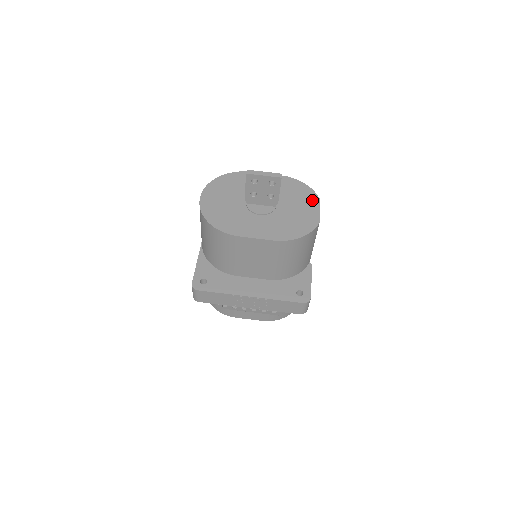
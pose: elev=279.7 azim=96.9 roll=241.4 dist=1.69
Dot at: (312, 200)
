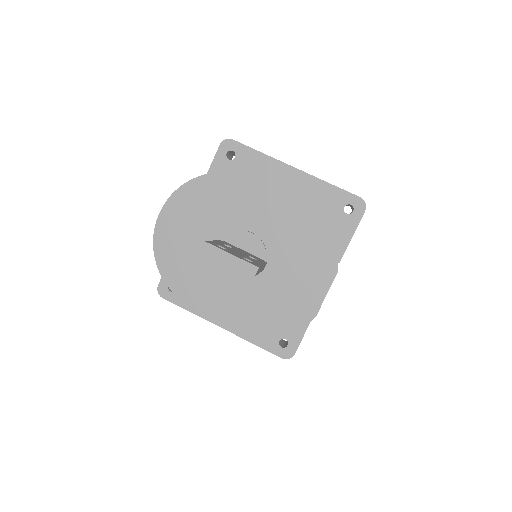
Dot at: (324, 270)
